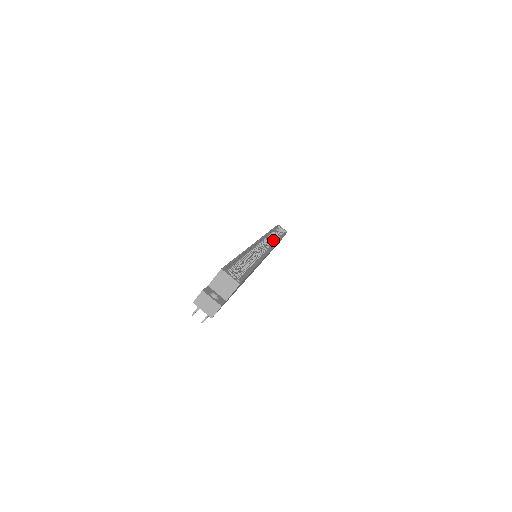
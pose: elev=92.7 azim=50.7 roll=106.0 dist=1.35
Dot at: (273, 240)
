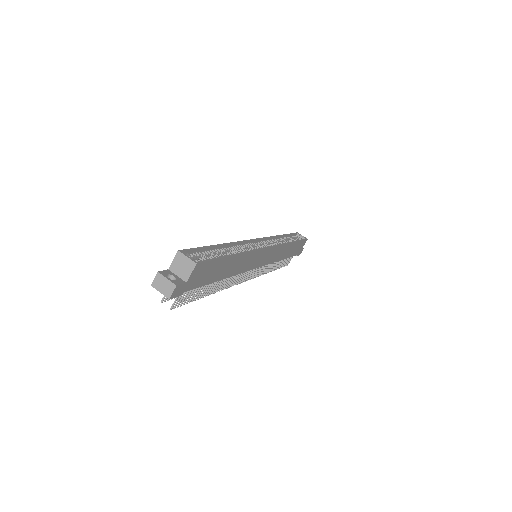
Dot at: occluded
